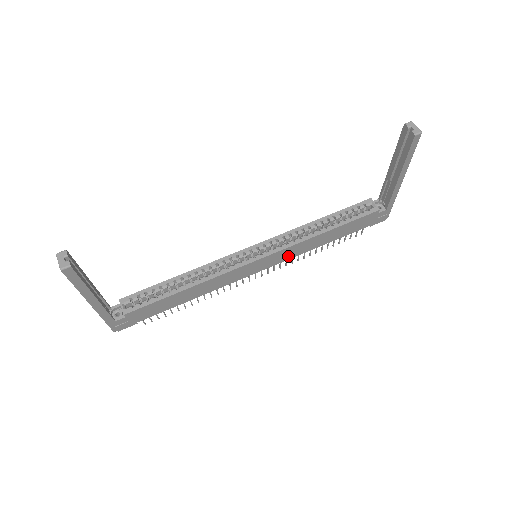
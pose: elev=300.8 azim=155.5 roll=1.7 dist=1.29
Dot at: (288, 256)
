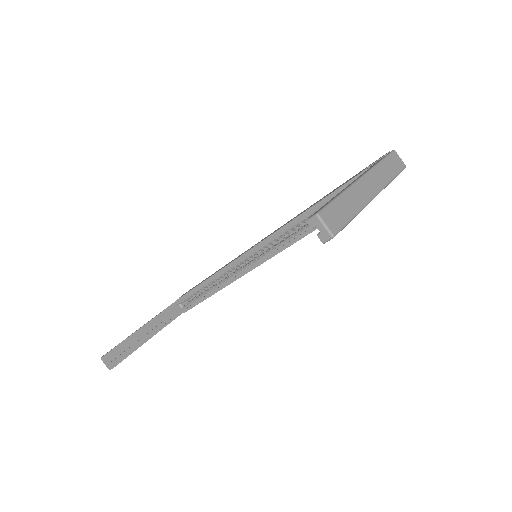
Dot at: occluded
